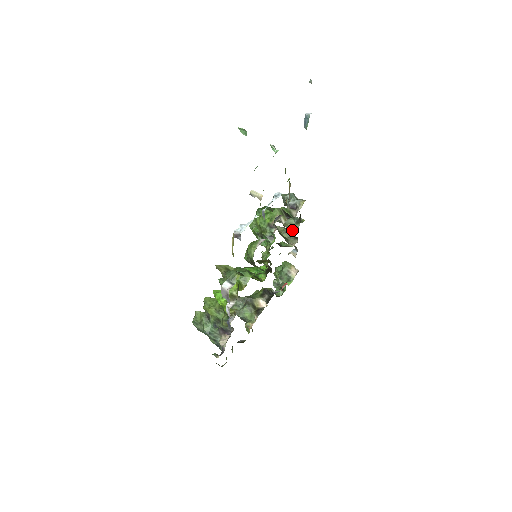
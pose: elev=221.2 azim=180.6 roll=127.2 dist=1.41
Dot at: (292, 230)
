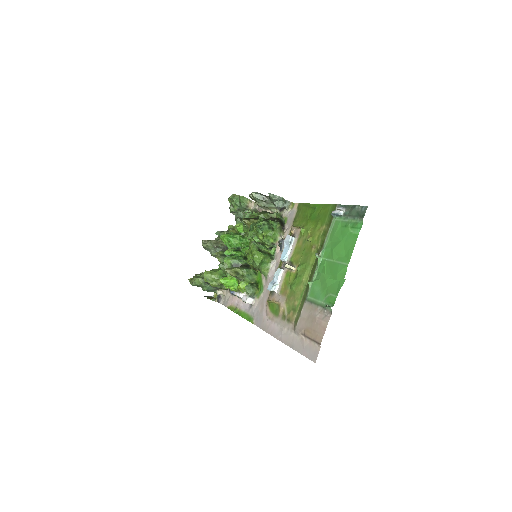
Dot at: (272, 211)
